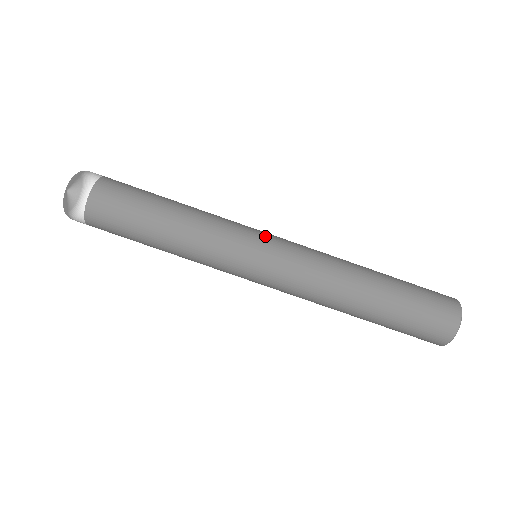
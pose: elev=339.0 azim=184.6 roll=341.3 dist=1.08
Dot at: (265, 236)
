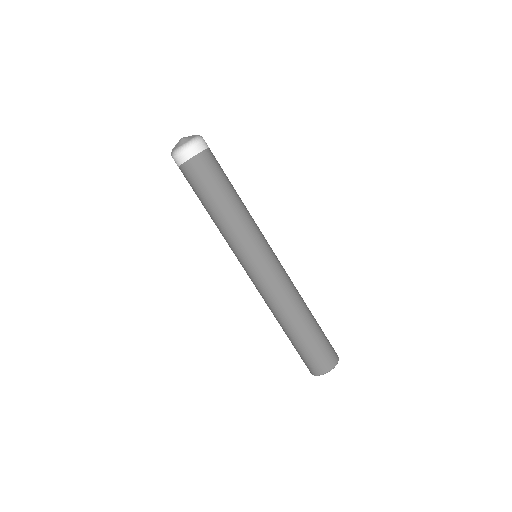
Dot at: (268, 252)
